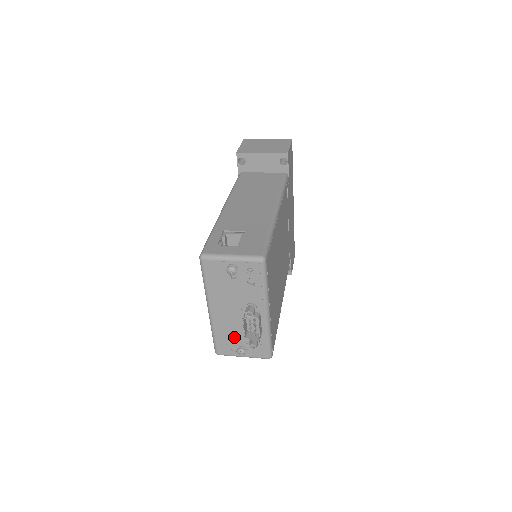
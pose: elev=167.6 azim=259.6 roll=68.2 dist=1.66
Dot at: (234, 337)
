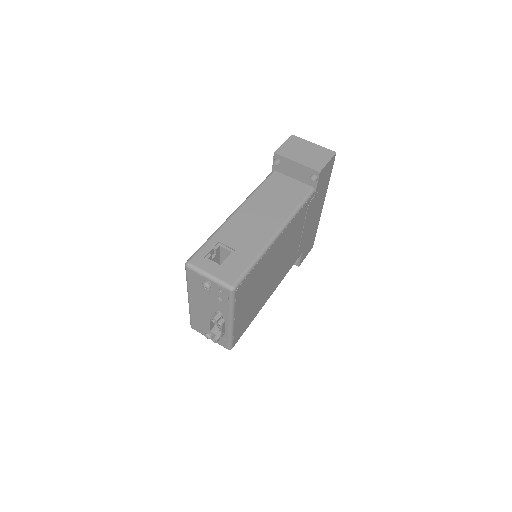
Dot at: (204, 324)
